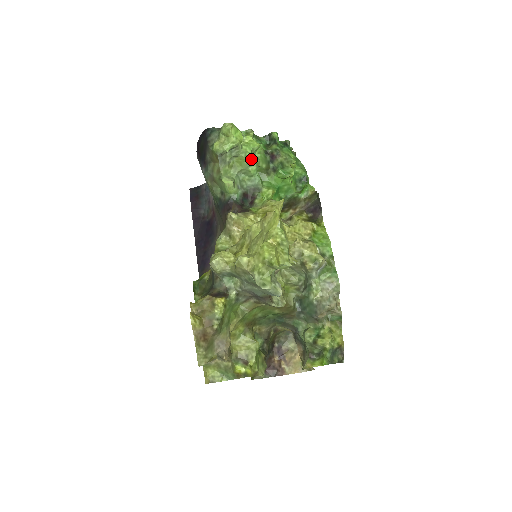
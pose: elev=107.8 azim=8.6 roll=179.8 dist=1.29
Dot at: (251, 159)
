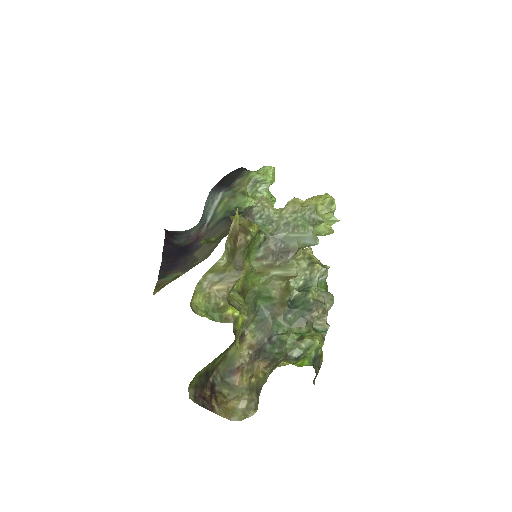
Dot at: occluded
